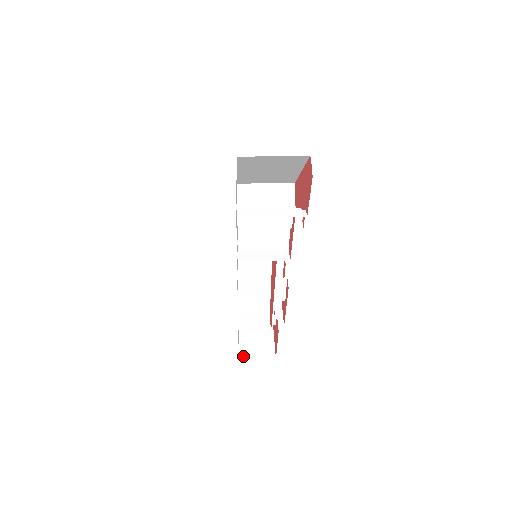
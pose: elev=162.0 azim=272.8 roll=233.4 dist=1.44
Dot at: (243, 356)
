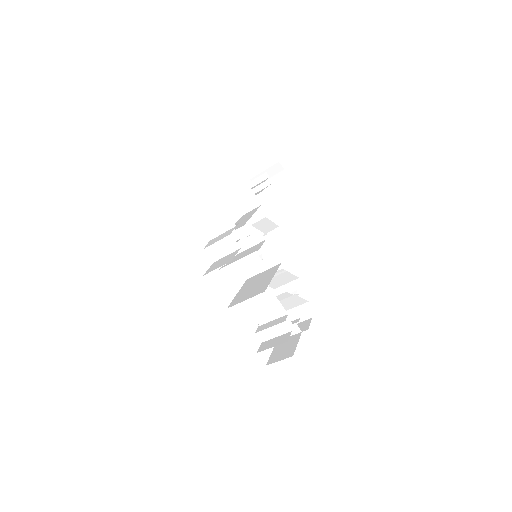
Dot at: occluded
